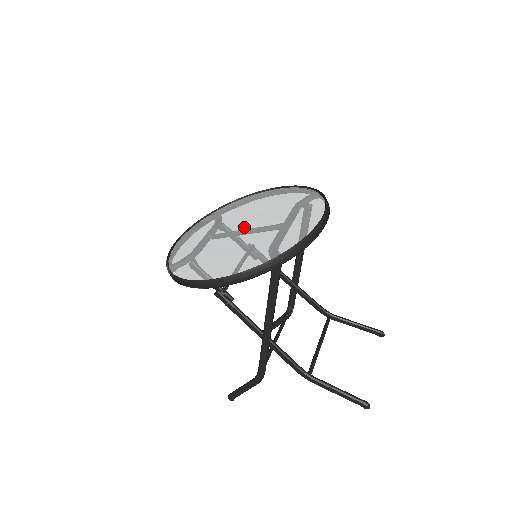
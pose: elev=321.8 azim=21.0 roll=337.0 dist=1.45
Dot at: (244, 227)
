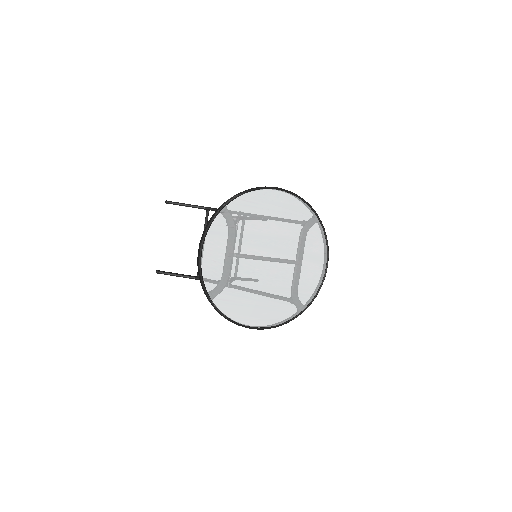
Dot at: (267, 257)
